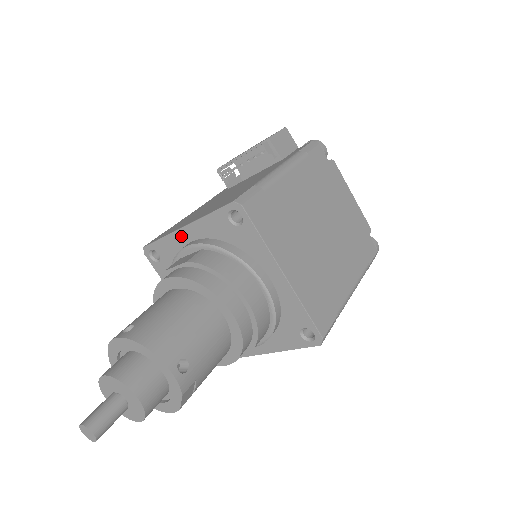
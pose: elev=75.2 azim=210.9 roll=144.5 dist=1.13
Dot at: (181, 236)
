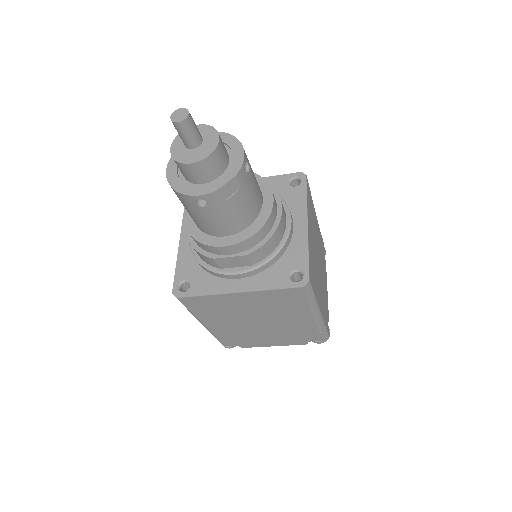
Dot at: occluded
